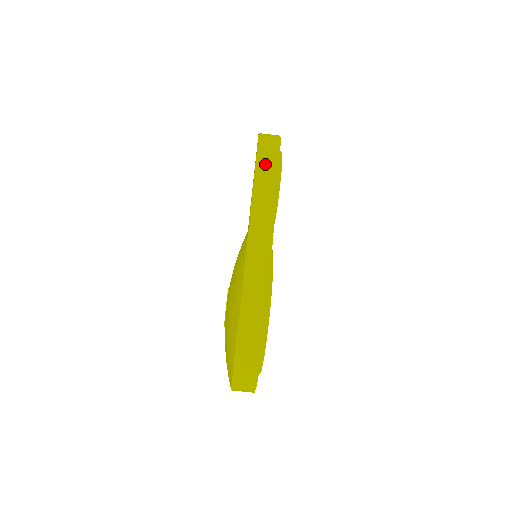
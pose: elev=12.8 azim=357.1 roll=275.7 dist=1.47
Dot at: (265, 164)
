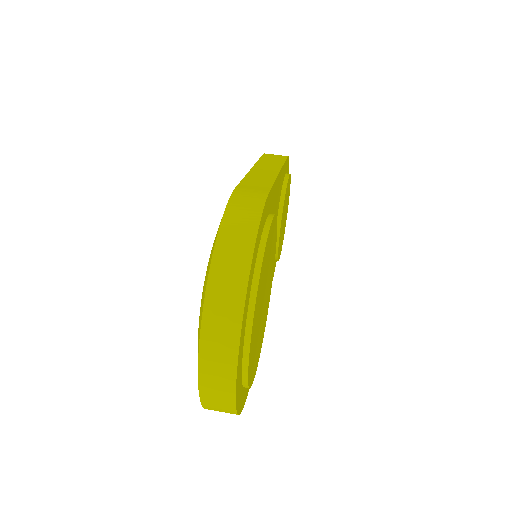
Dot at: (272, 157)
